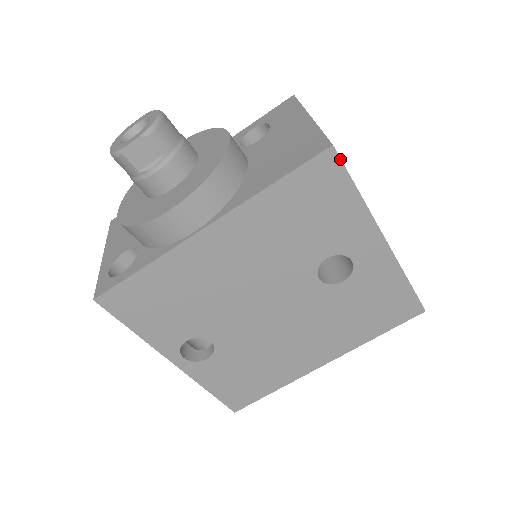
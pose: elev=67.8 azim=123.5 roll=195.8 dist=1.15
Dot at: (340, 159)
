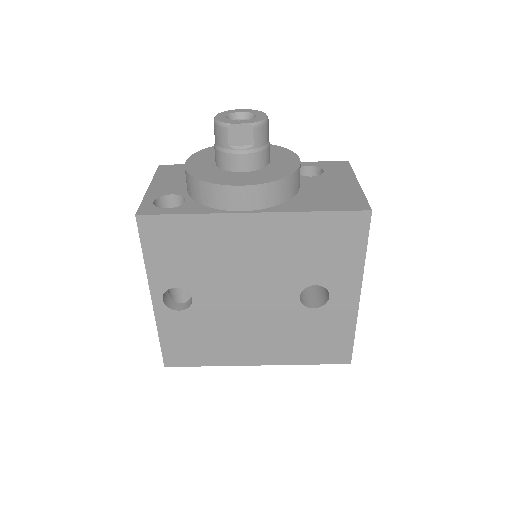
Dot at: (370, 222)
